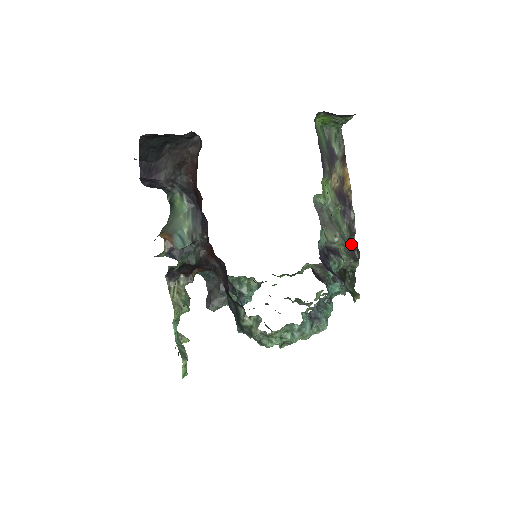
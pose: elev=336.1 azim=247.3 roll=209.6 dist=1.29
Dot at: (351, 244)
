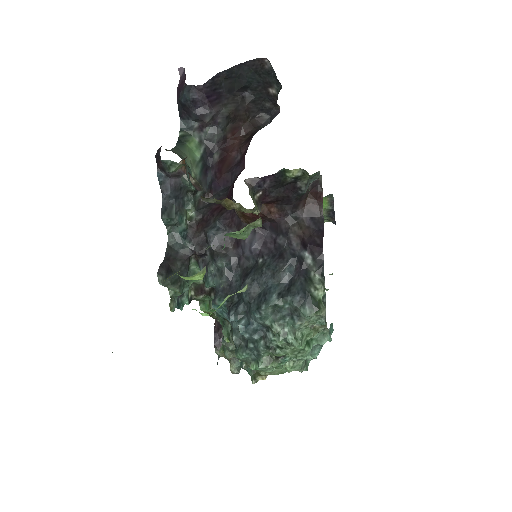
Dot at: occluded
